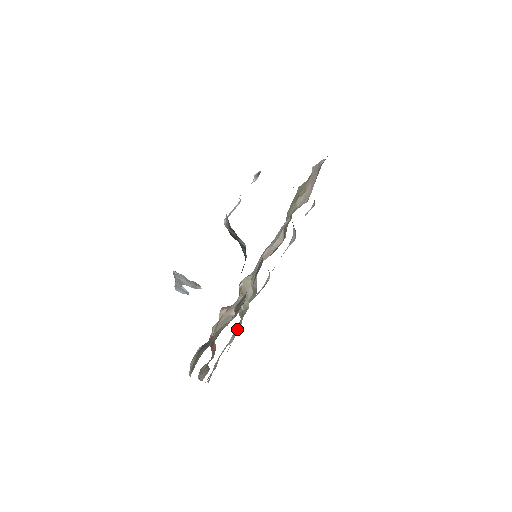
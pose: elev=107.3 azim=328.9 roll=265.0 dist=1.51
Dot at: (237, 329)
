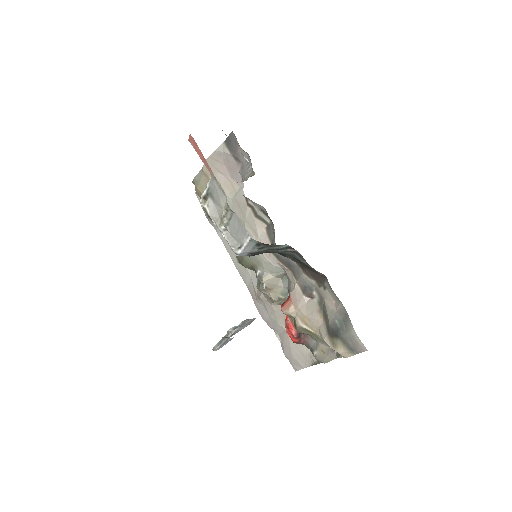
Dot at: (283, 317)
